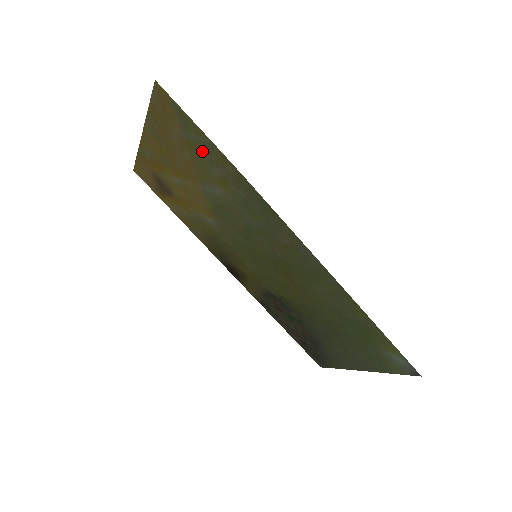
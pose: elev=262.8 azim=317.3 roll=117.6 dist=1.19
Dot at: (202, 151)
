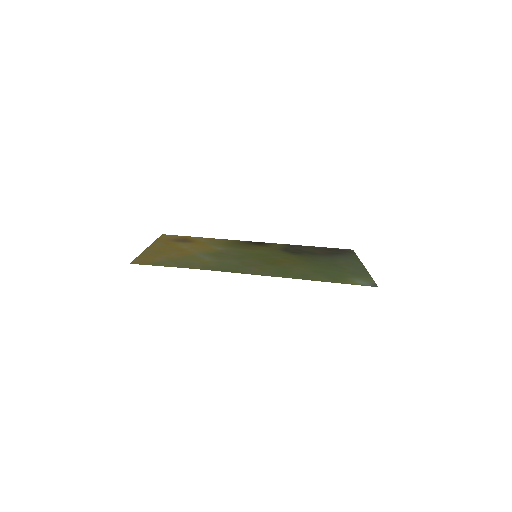
Dot at: (180, 262)
